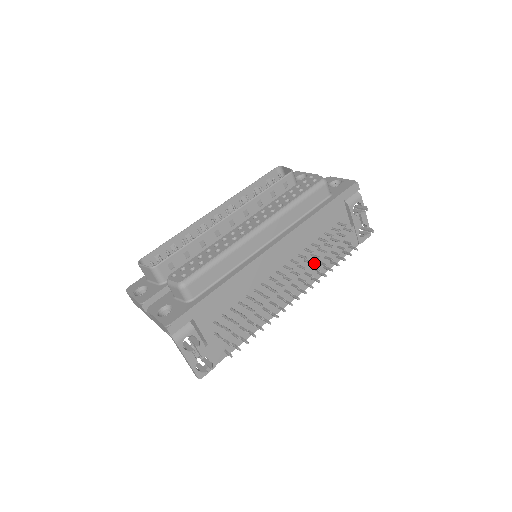
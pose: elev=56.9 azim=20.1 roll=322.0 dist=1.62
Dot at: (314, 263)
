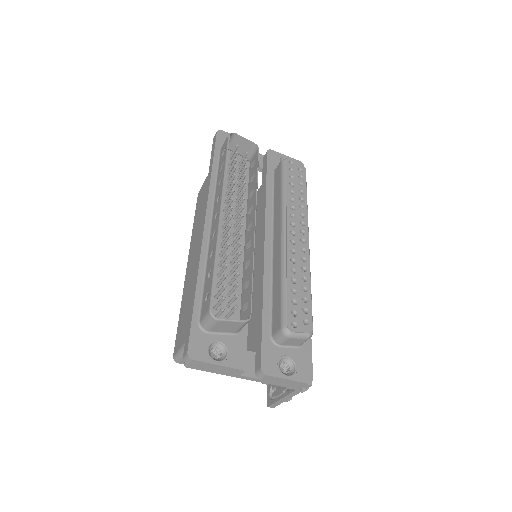
Dot at: occluded
